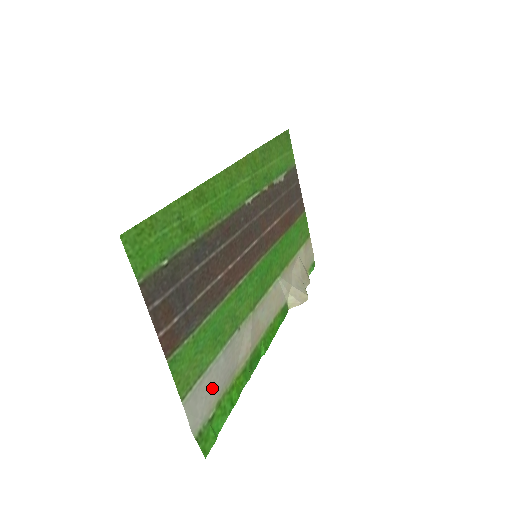
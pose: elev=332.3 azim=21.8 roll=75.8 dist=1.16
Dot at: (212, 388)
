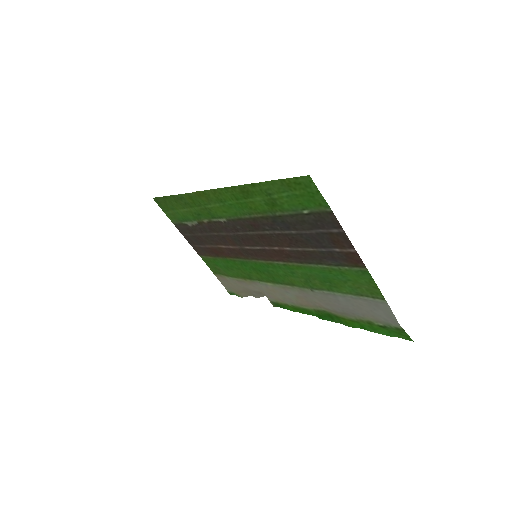
Dot at: (363, 310)
